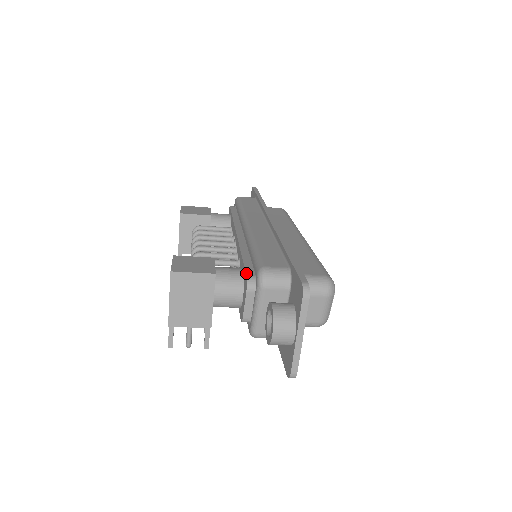
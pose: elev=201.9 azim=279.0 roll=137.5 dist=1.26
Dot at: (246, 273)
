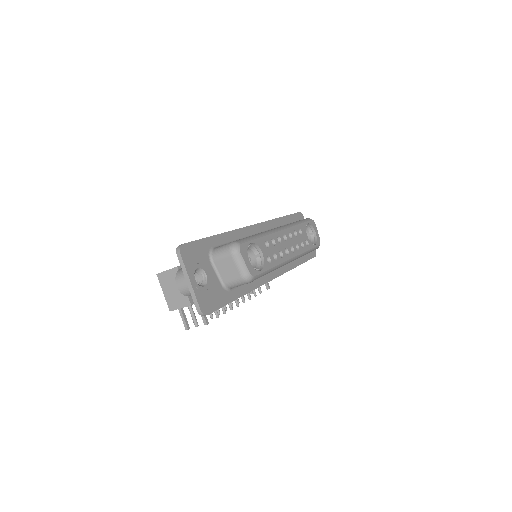
Dot at: occluded
